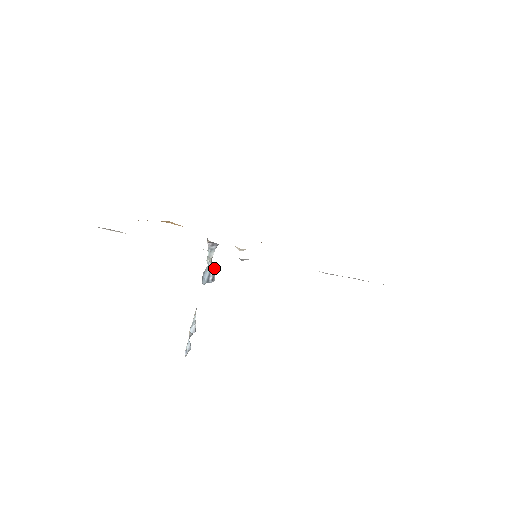
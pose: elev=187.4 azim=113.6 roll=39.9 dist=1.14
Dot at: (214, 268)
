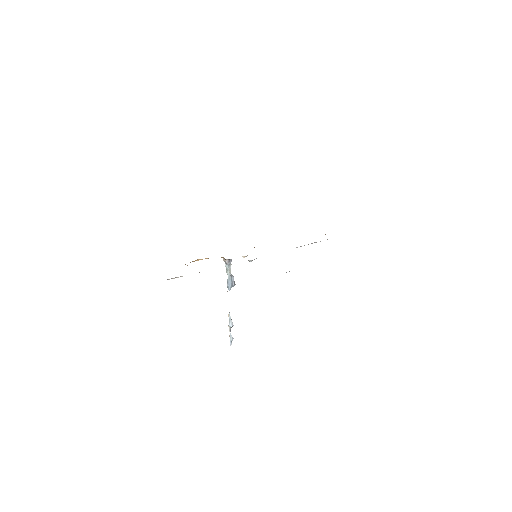
Dot at: (233, 276)
